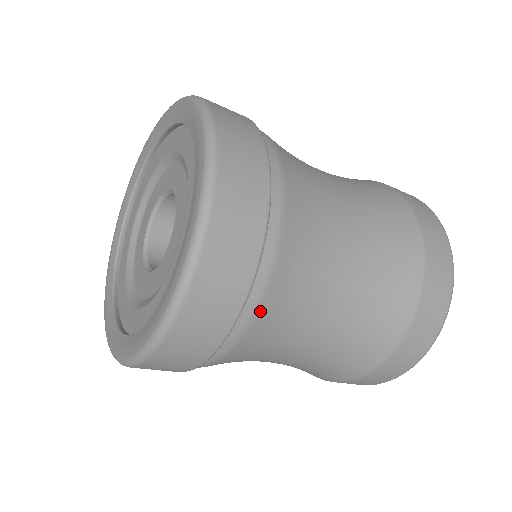
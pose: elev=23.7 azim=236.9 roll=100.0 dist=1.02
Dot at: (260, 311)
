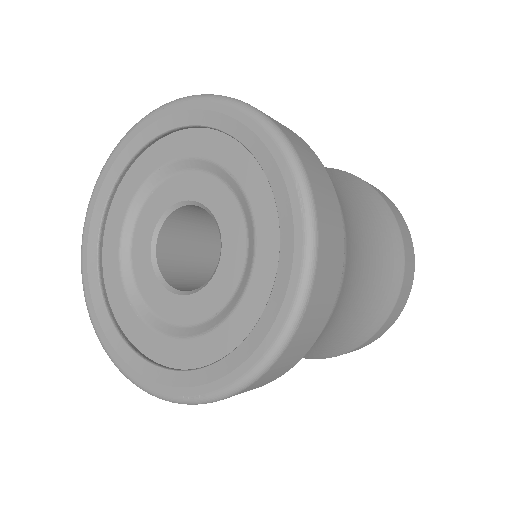
Dot at: occluded
